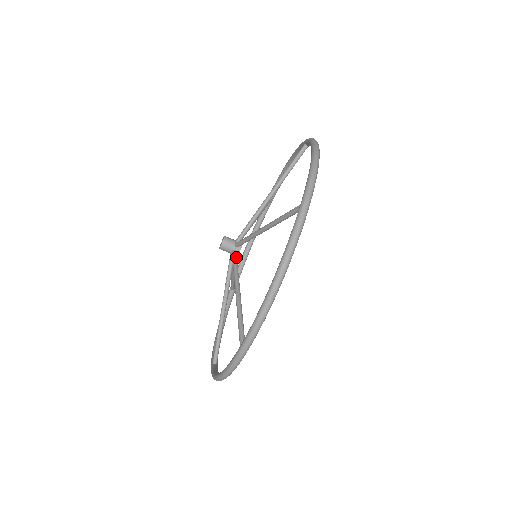
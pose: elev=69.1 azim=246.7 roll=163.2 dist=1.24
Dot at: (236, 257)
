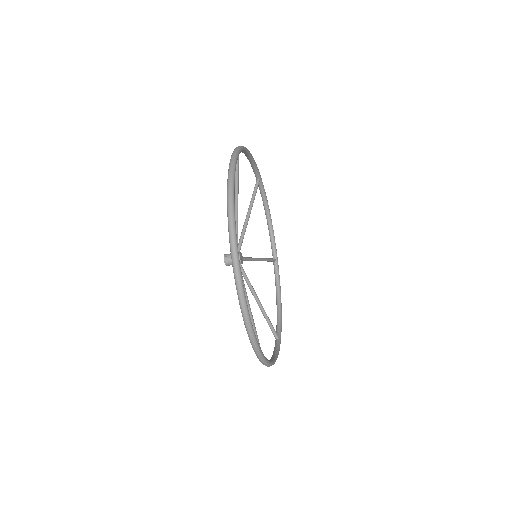
Dot at: occluded
